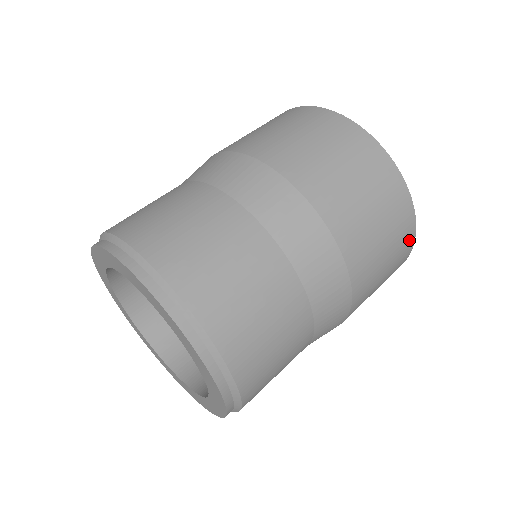
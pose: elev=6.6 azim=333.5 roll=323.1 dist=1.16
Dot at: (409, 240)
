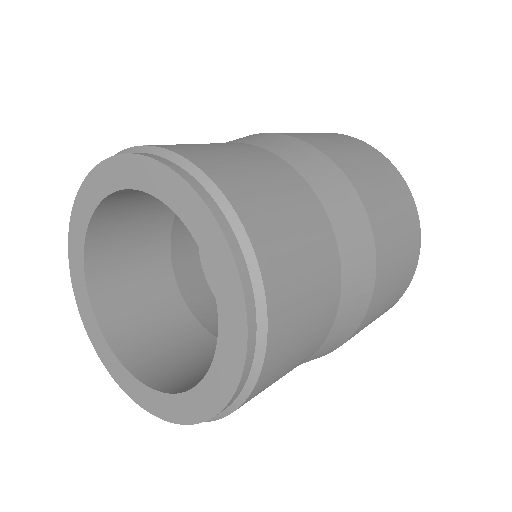
Dot at: (416, 243)
